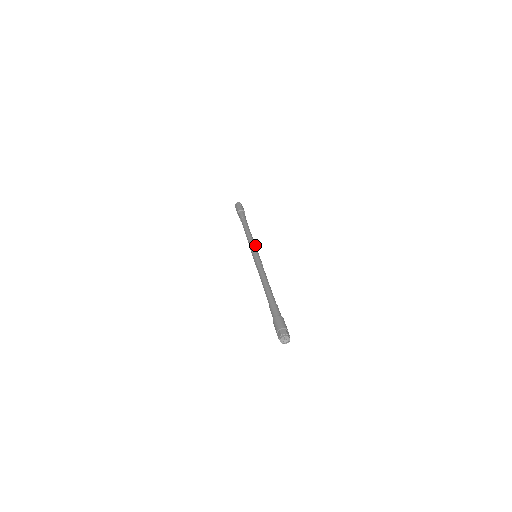
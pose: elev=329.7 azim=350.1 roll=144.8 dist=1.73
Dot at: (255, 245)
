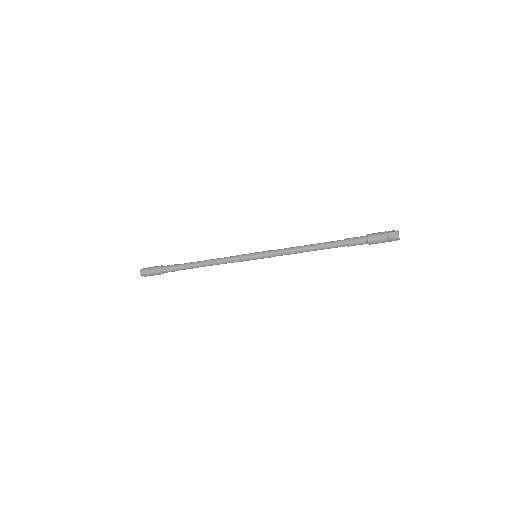
Dot at: occluded
